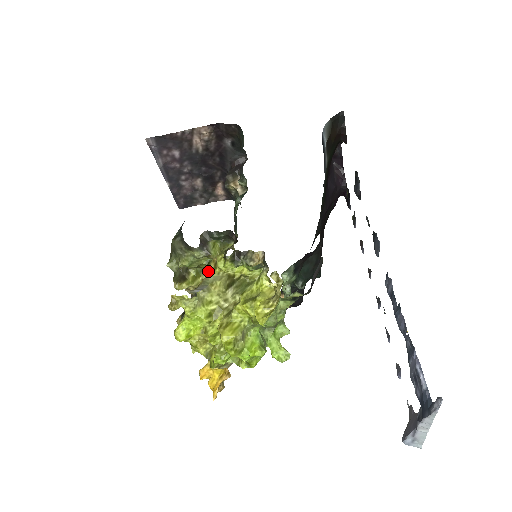
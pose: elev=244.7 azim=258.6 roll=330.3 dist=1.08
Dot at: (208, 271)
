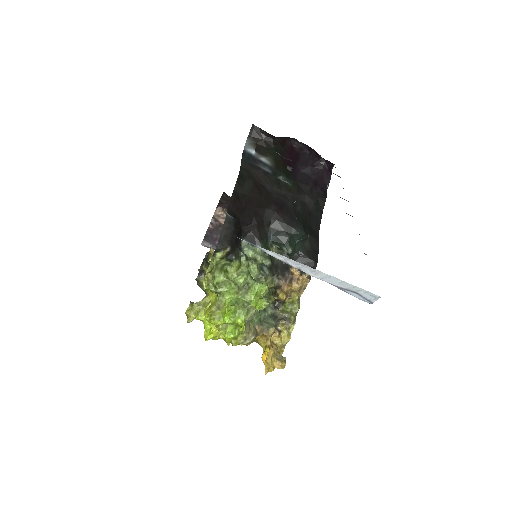
Dot at: occluded
